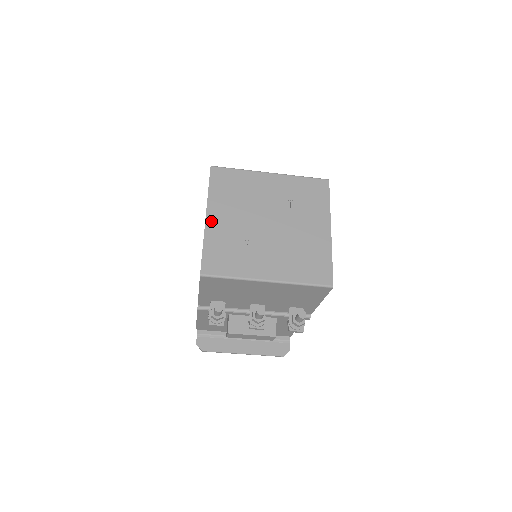
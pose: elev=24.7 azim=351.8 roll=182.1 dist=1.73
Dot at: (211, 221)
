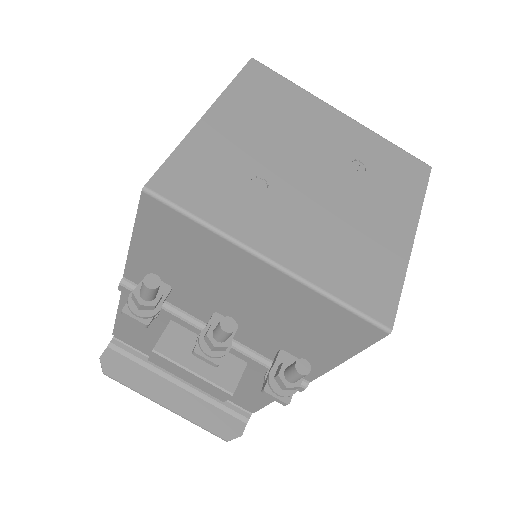
Dot at: (212, 121)
